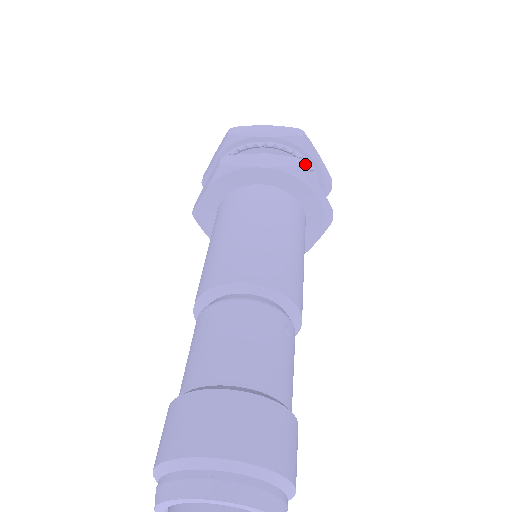
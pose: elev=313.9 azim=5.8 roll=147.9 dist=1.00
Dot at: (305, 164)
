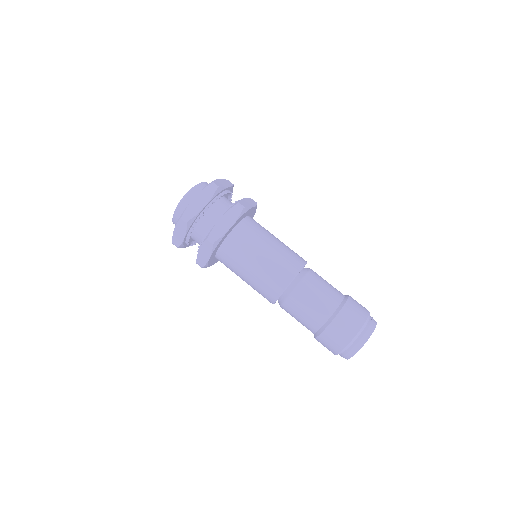
Dot at: (203, 214)
